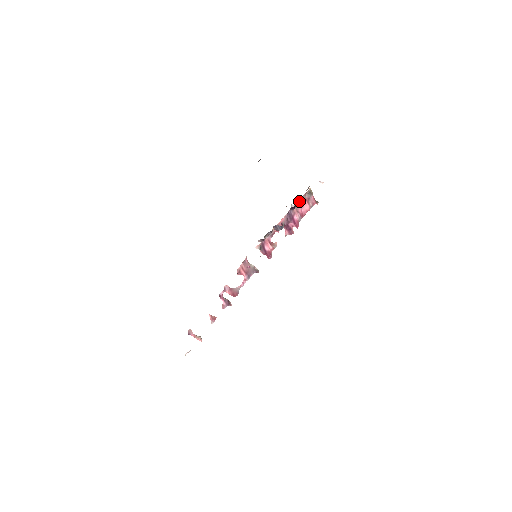
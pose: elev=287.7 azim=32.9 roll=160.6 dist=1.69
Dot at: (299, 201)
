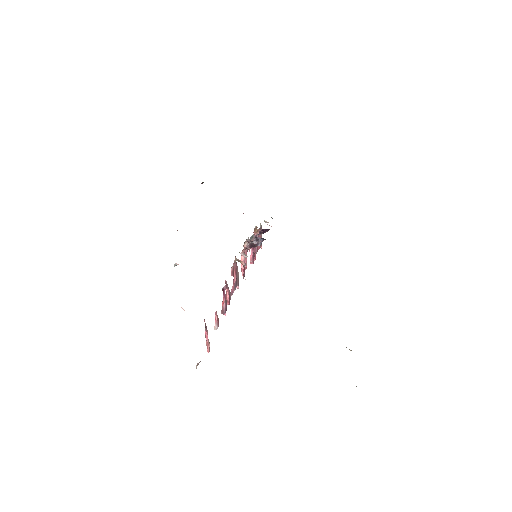
Dot at: (260, 230)
